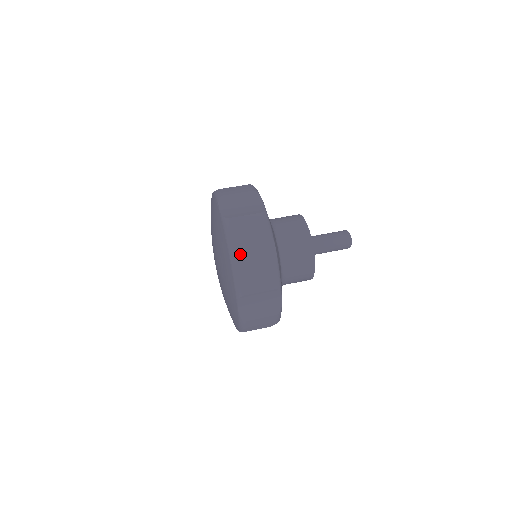
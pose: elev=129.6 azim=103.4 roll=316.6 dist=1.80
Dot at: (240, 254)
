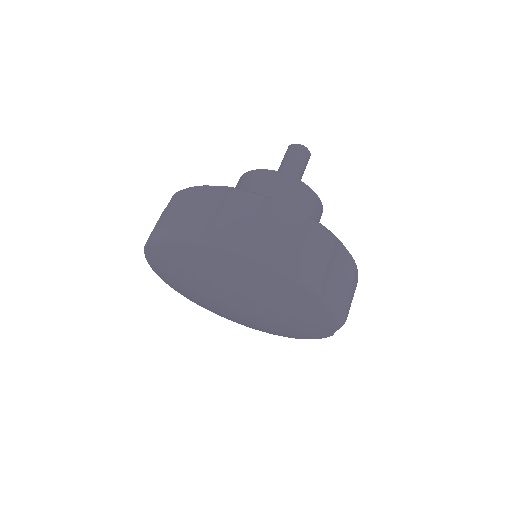
Dot at: occluded
